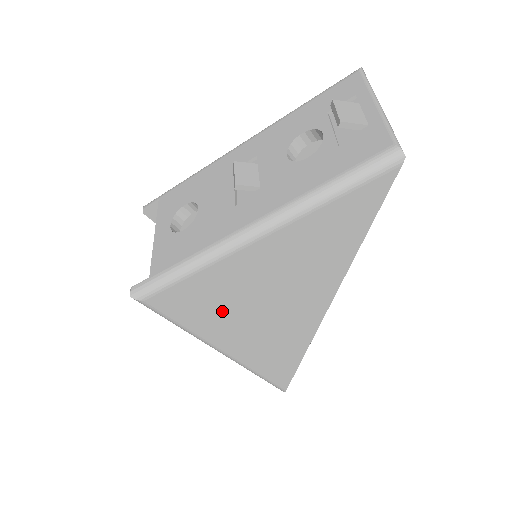
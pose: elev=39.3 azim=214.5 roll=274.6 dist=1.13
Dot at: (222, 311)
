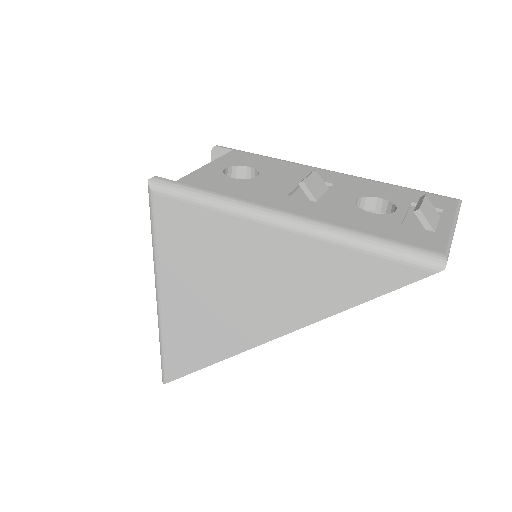
Dot at: (196, 261)
